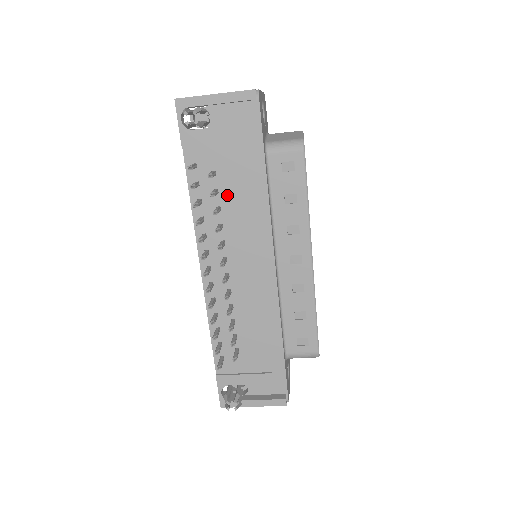
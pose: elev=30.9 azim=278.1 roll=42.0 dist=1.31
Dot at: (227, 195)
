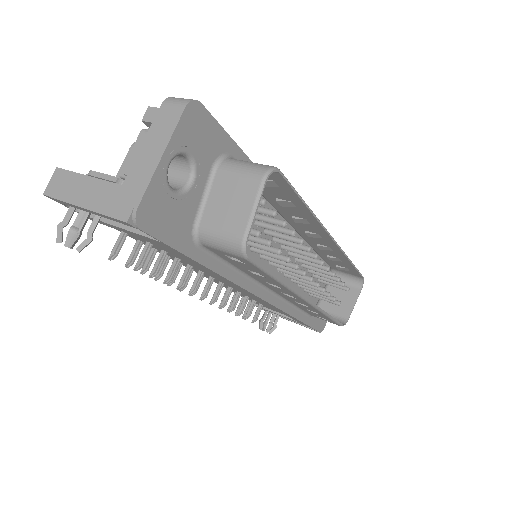
Dot at: (178, 256)
